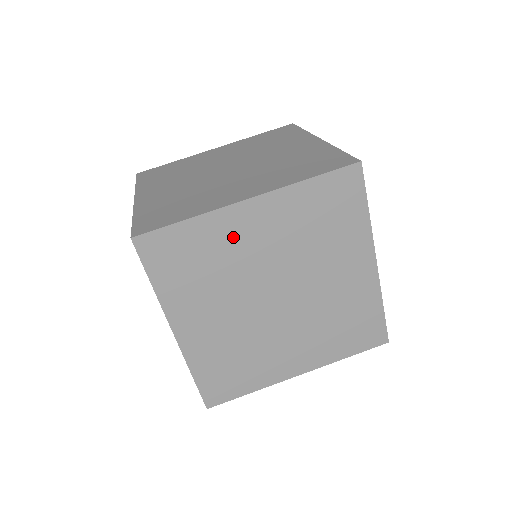
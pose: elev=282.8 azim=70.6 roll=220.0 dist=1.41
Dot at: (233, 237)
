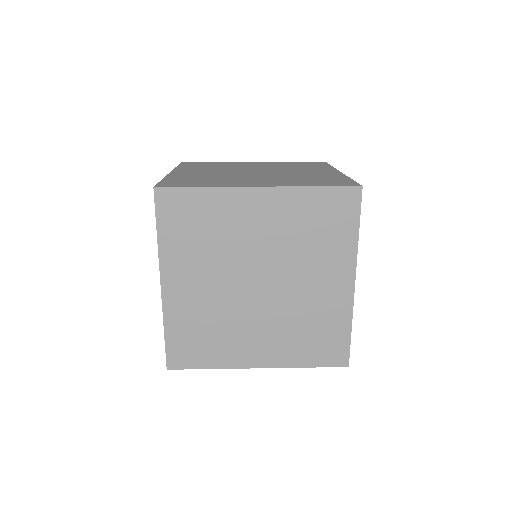
Dot at: (237, 215)
